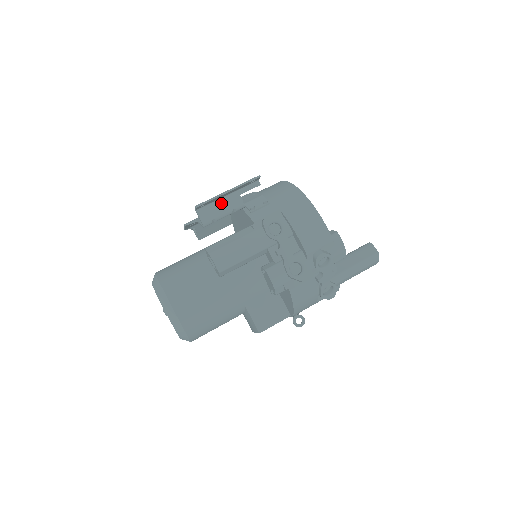
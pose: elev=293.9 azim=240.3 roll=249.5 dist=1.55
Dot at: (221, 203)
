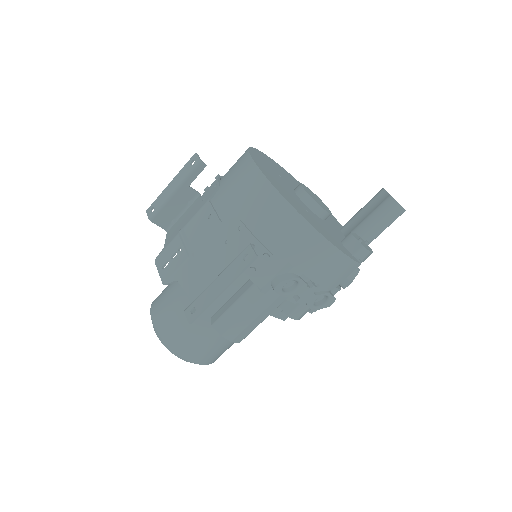
Dot at: occluded
